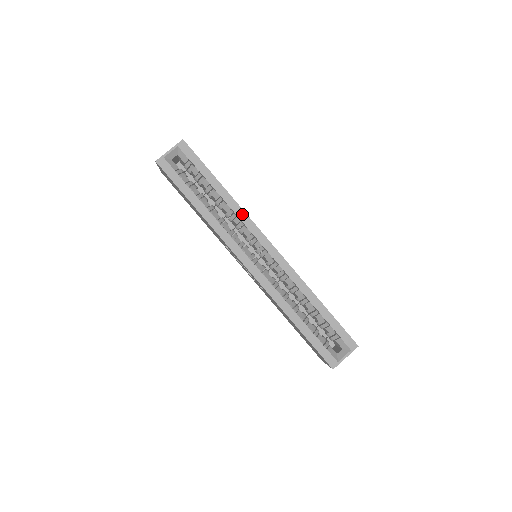
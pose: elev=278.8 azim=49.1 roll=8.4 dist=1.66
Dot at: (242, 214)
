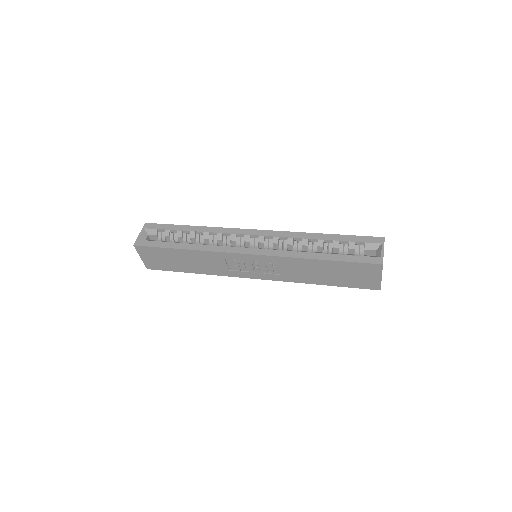
Dot at: (219, 230)
